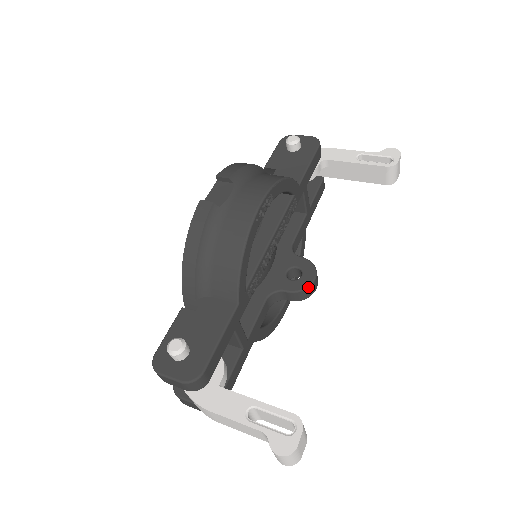
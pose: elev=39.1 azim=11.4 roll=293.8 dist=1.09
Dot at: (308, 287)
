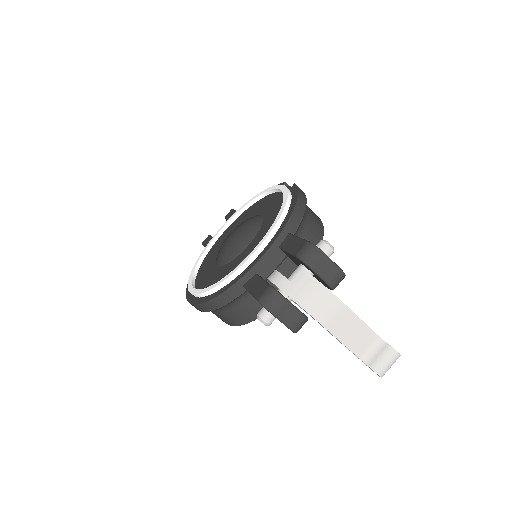
Dot at: occluded
